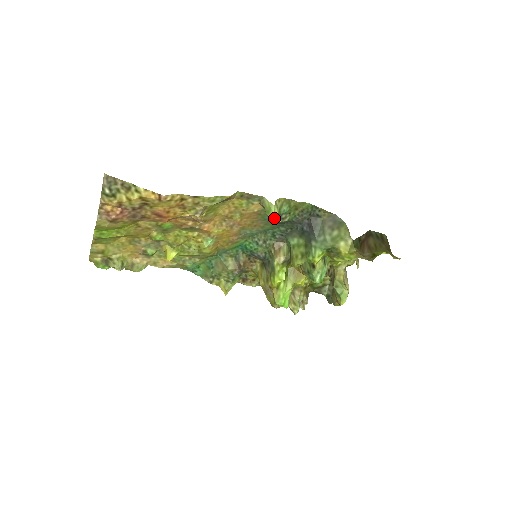
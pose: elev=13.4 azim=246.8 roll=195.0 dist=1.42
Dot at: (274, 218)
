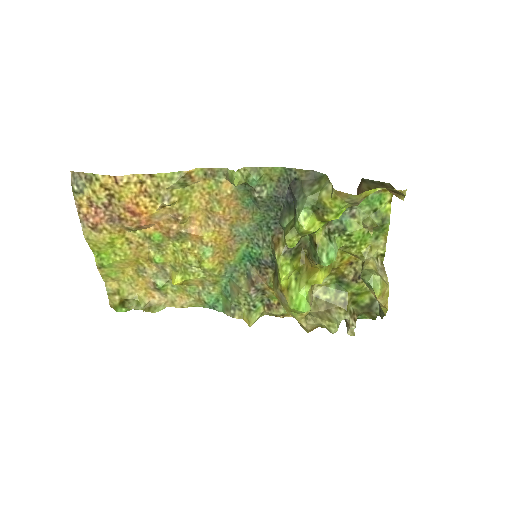
Dot at: (235, 181)
